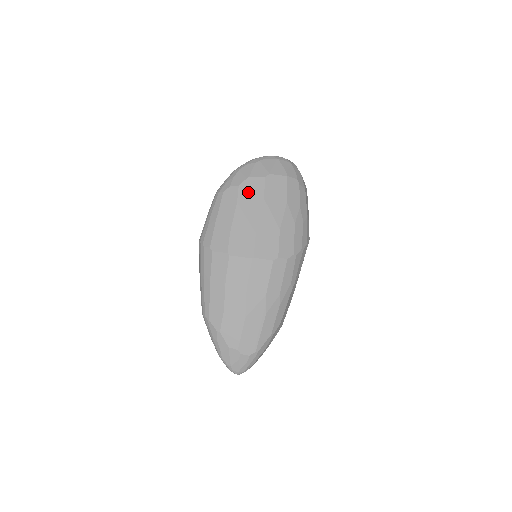
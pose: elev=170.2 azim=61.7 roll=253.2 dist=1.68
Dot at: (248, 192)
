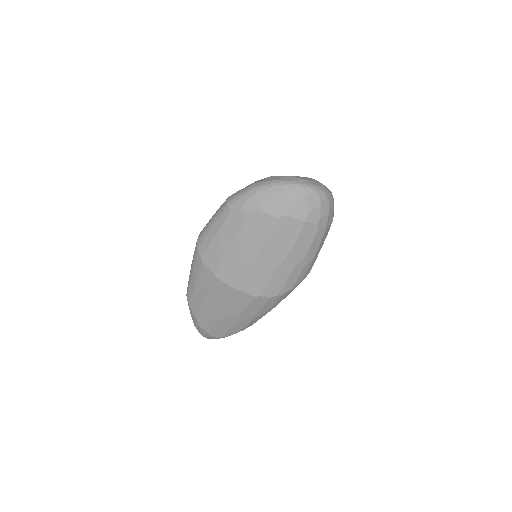
Dot at: (254, 226)
